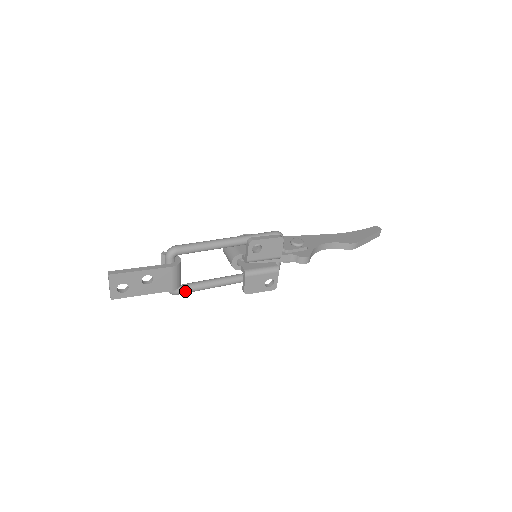
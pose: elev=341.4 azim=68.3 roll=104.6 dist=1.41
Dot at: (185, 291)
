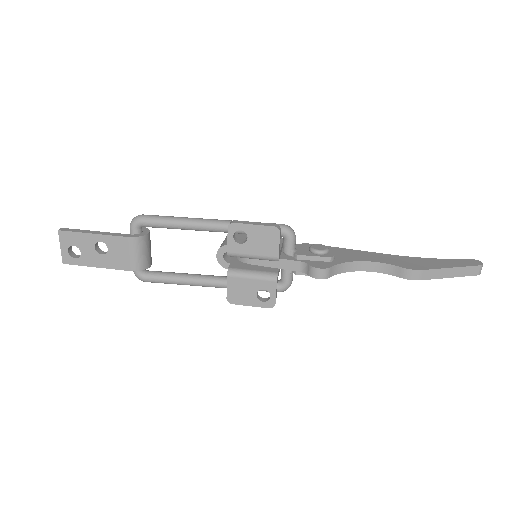
Dot at: (154, 279)
